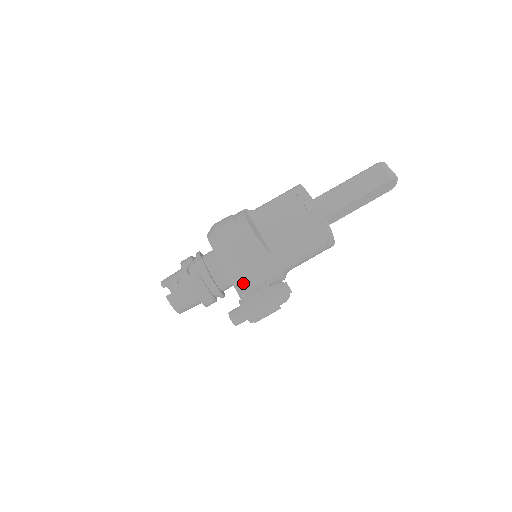
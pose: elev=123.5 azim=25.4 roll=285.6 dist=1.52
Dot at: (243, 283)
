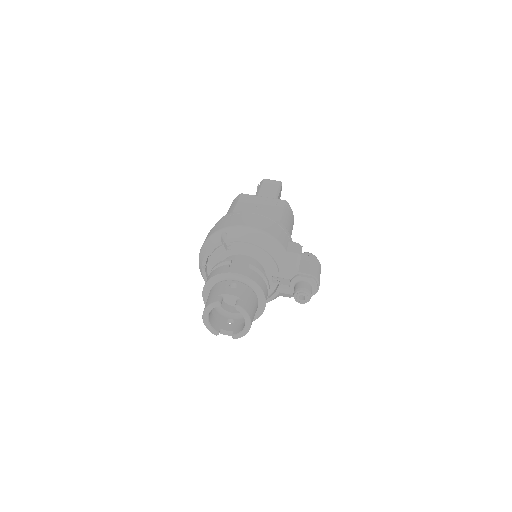
Dot at: (291, 253)
